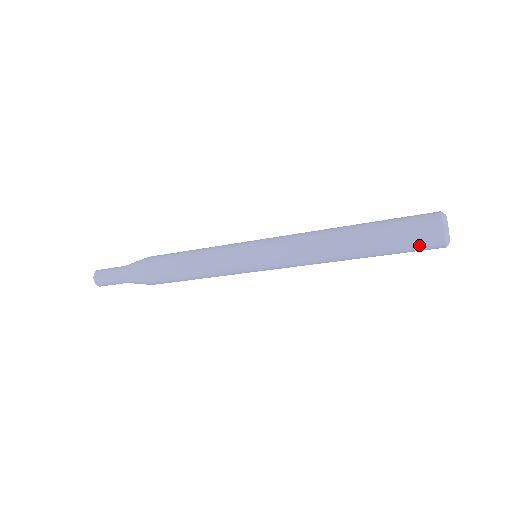
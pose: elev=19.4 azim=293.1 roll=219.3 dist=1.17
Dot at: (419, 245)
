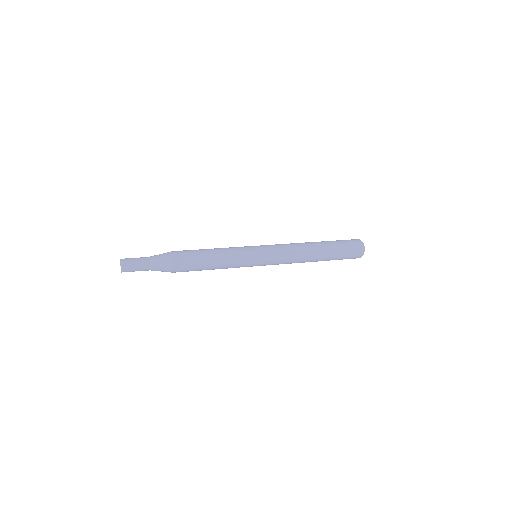
Dot at: (349, 258)
